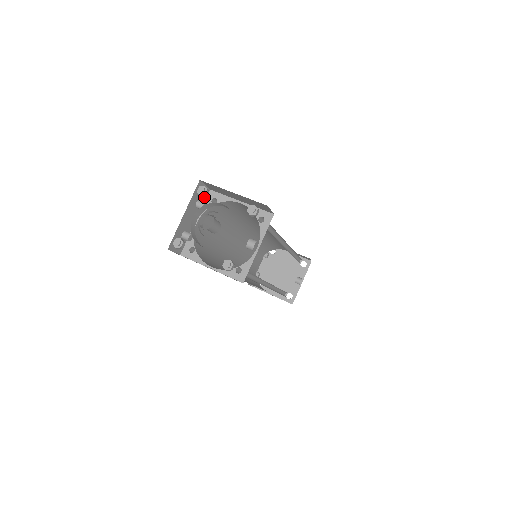
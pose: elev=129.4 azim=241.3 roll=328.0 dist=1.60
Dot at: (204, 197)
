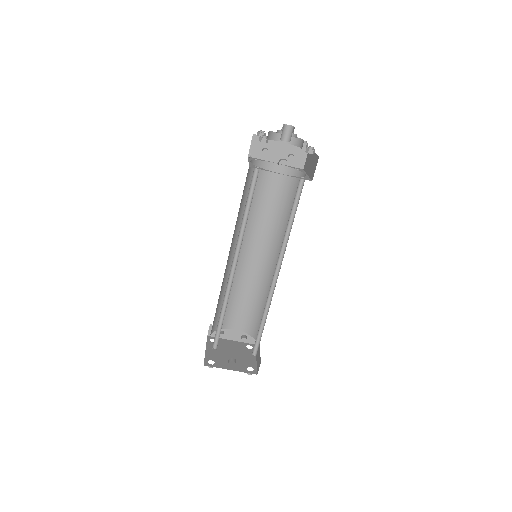
Dot at: (297, 164)
